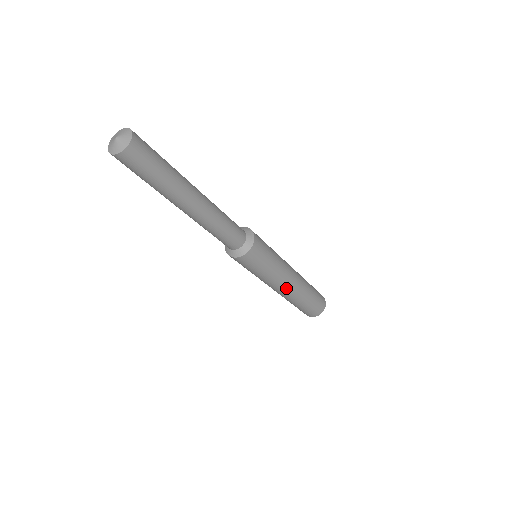
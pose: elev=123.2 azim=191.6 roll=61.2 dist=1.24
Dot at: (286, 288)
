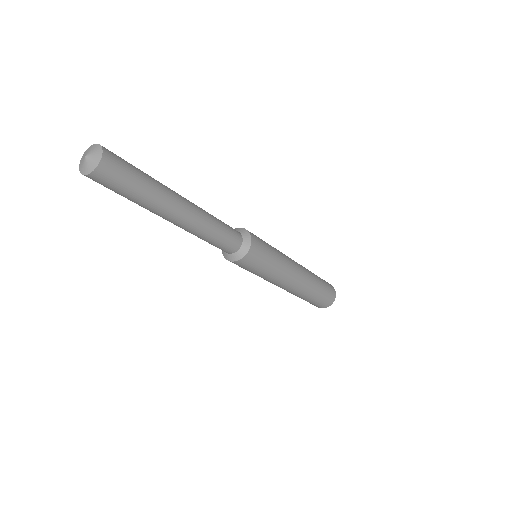
Dot at: occluded
